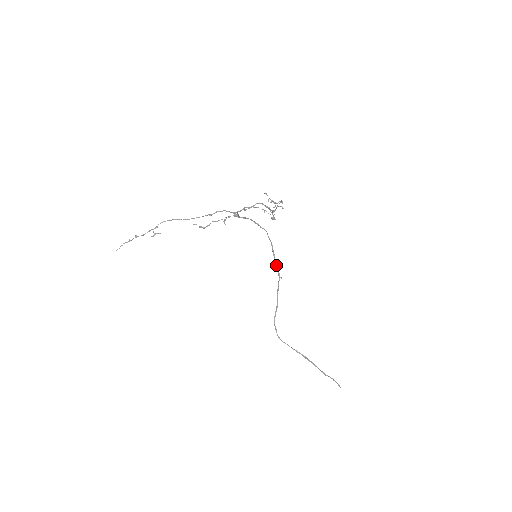
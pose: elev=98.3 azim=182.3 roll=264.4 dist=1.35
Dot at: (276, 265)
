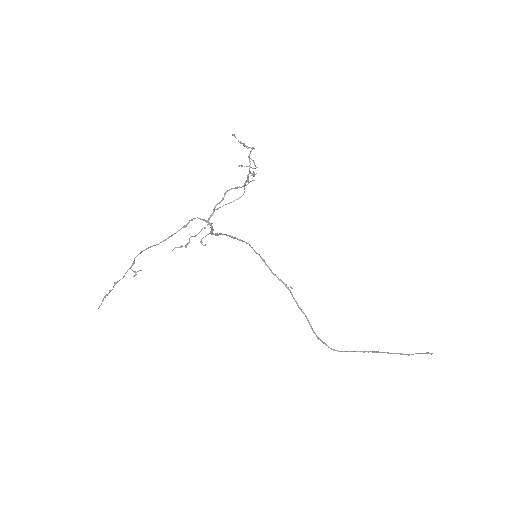
Dot at: (278, 278)
